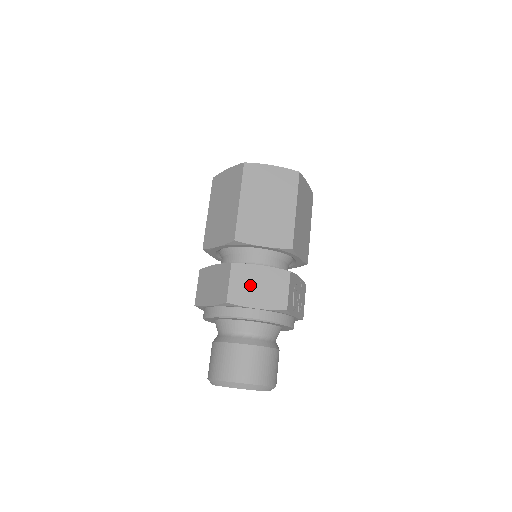
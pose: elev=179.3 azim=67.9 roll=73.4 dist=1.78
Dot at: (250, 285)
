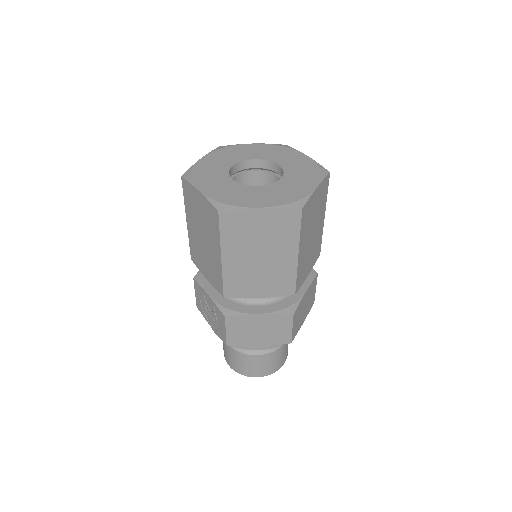
Dot at: (301, 314)
